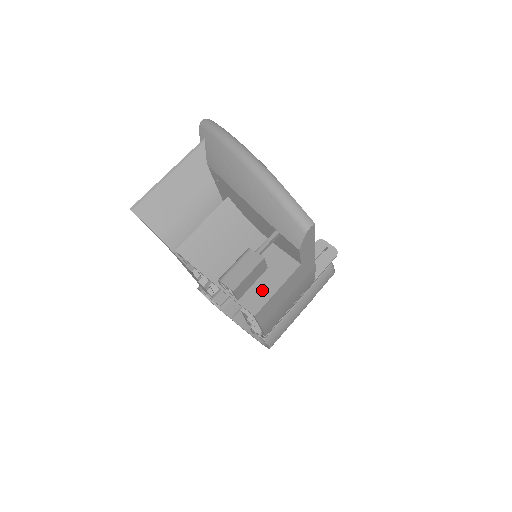
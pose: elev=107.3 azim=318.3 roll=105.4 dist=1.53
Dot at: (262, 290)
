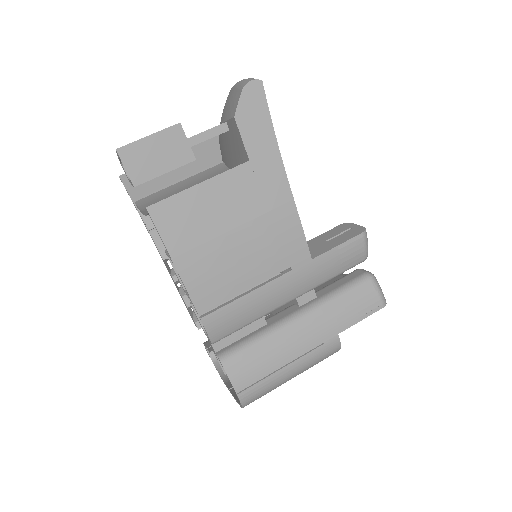
Dot at: occluded
